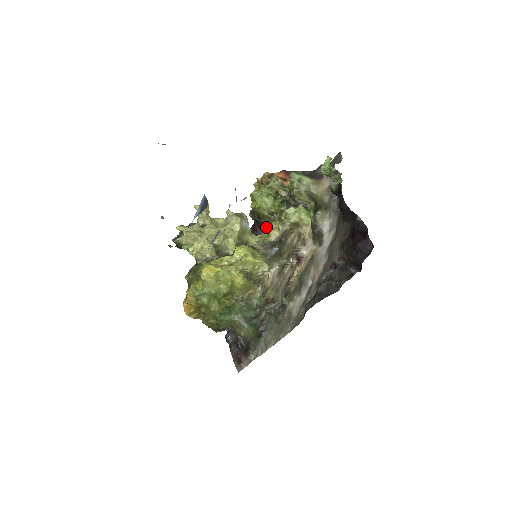
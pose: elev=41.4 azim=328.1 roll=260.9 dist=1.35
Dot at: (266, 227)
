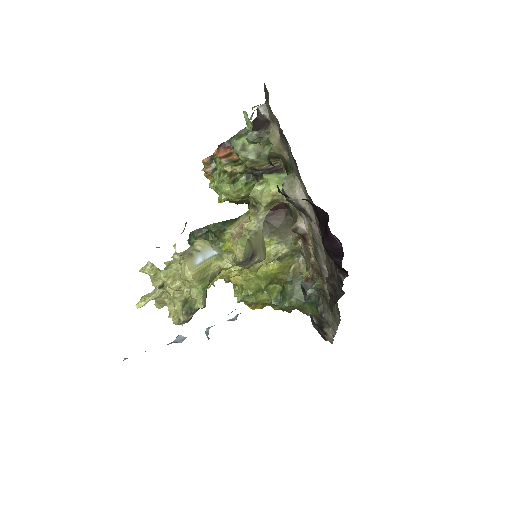
Dot at: occluded
